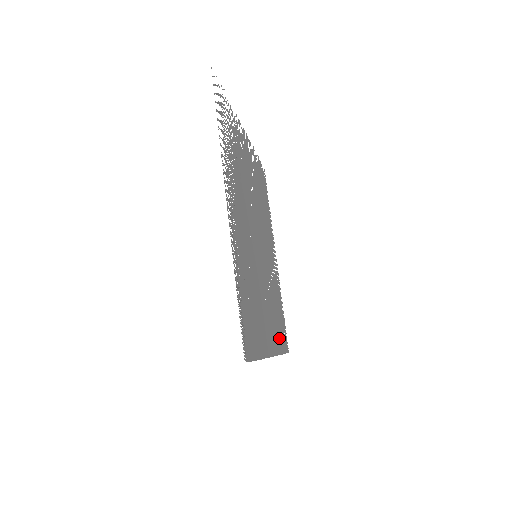
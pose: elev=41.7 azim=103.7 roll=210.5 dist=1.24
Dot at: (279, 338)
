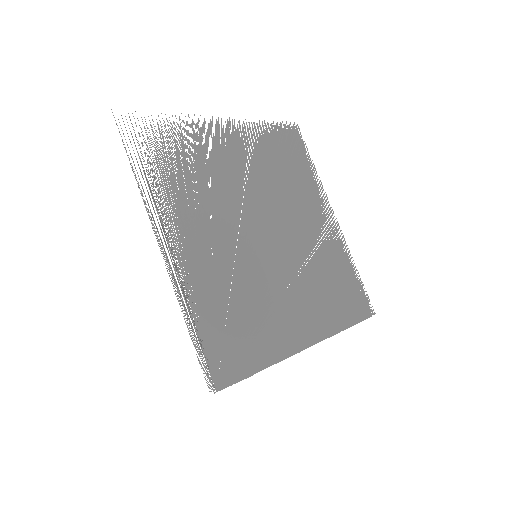
Dot at: (336, 315)
